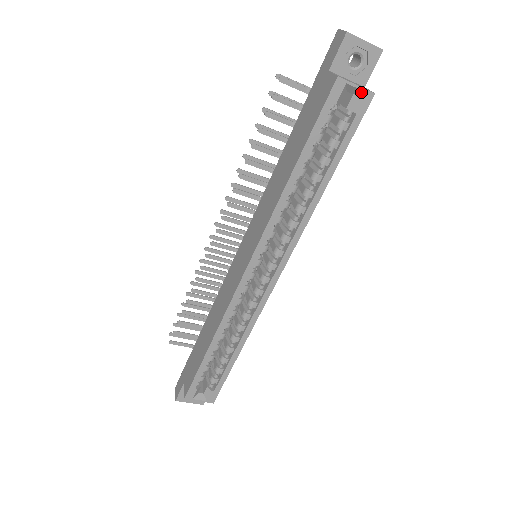
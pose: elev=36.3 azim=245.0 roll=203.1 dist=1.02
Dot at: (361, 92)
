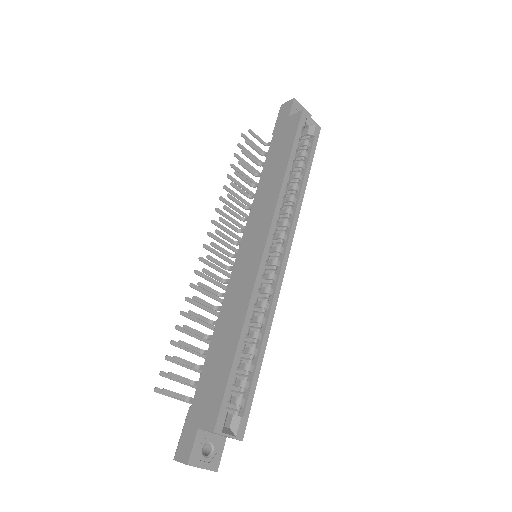
Dot at: (314, 125)
